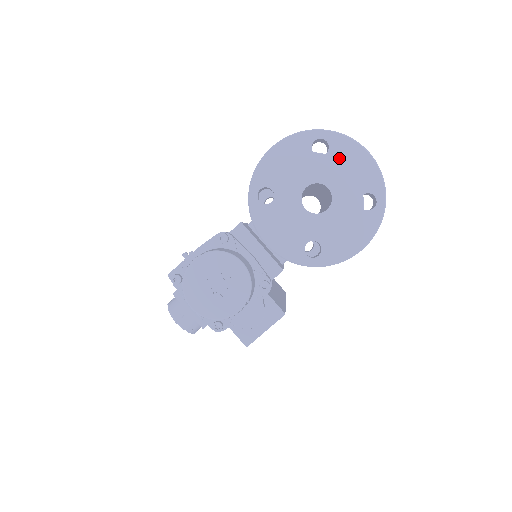
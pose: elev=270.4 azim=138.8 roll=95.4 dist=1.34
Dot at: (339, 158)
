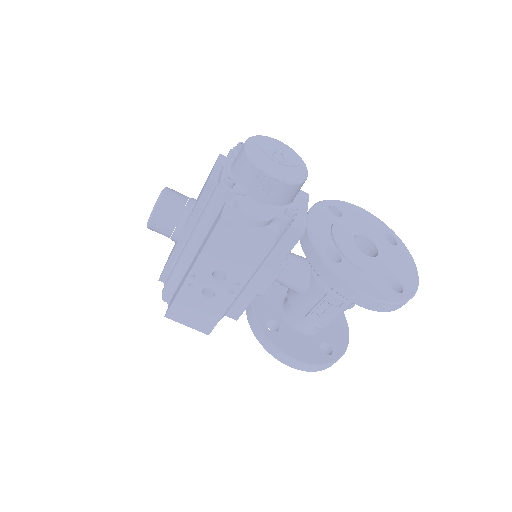
Dot at: (398, 254)
